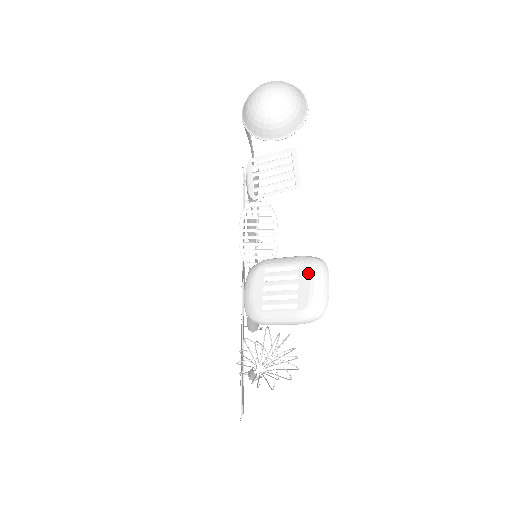
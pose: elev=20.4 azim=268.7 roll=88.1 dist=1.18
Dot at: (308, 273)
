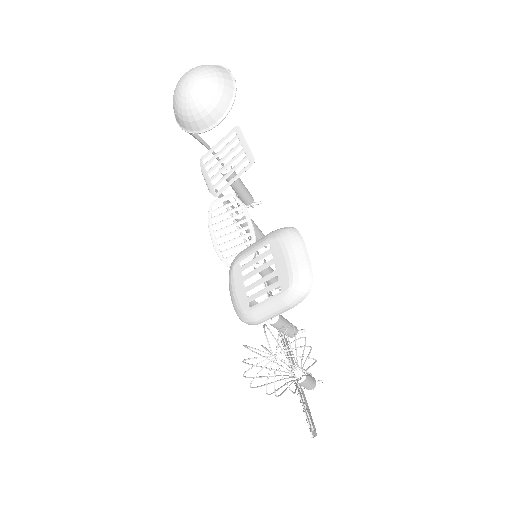
Dot at: (279, 248)
